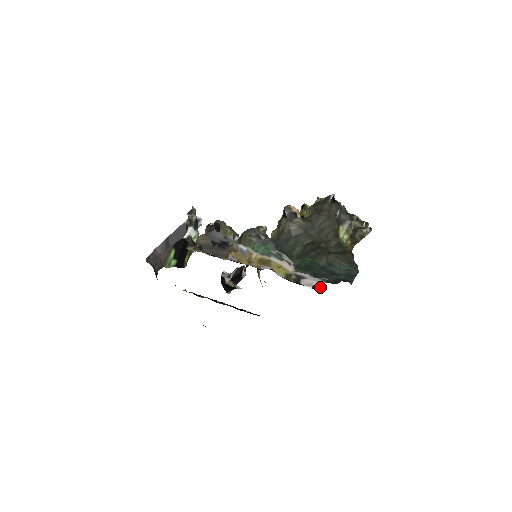
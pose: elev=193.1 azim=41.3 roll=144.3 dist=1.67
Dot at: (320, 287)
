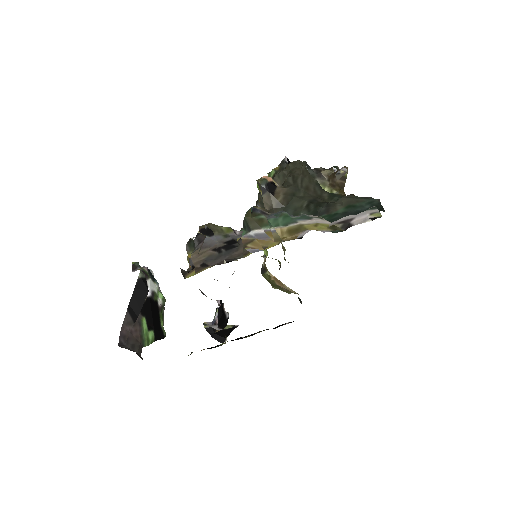
Dot at: (378, 215)
